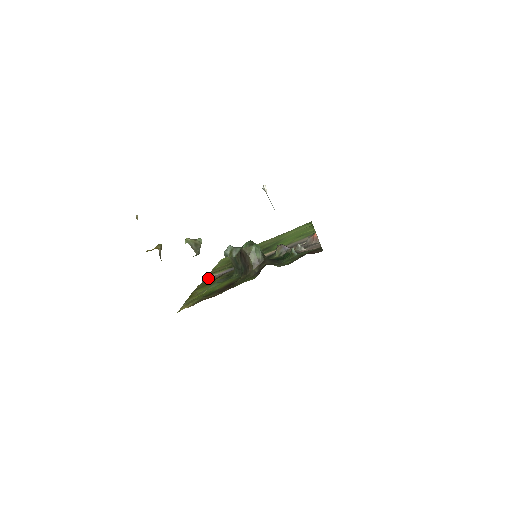
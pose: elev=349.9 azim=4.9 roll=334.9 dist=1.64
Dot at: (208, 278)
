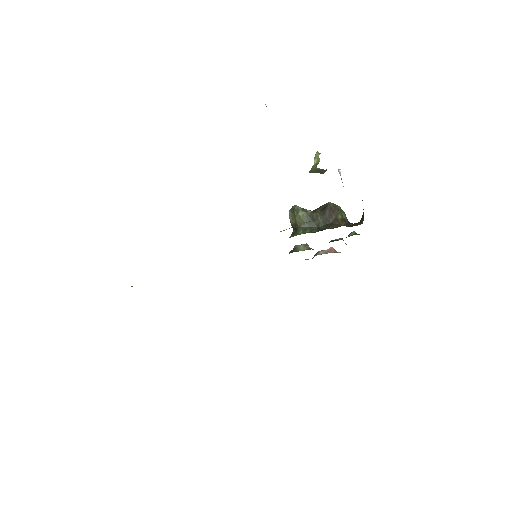
Dot at: occluded
